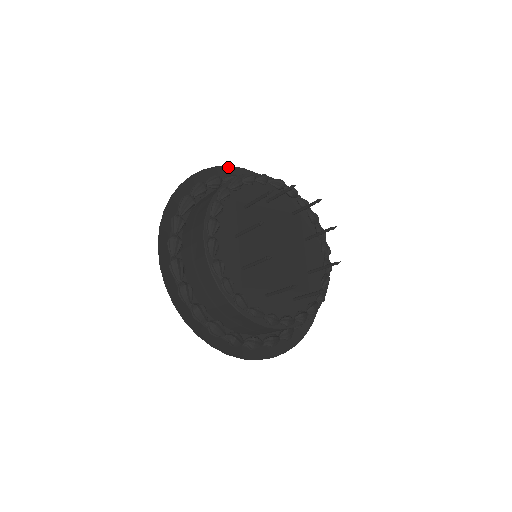
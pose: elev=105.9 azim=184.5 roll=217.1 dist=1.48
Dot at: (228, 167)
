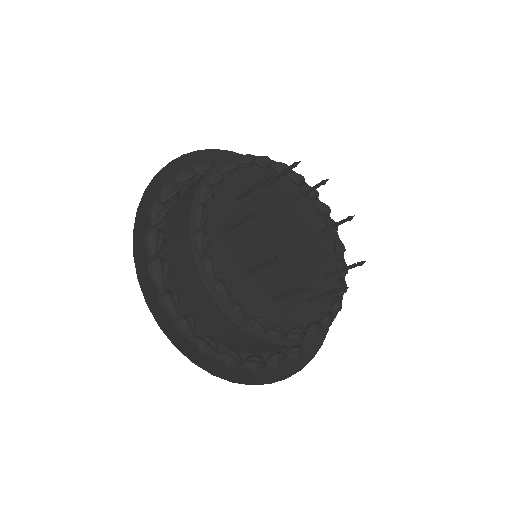
Dot at: (155, 178)
